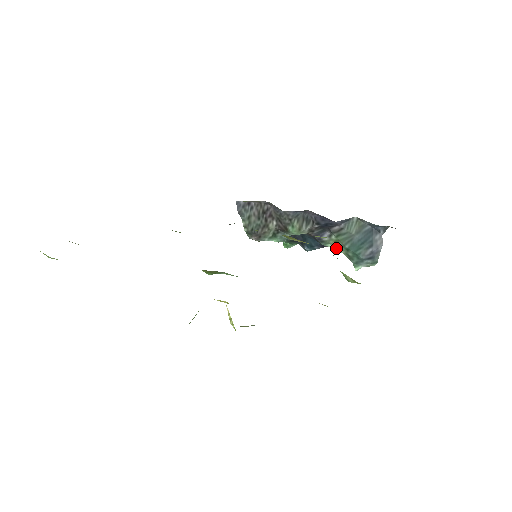
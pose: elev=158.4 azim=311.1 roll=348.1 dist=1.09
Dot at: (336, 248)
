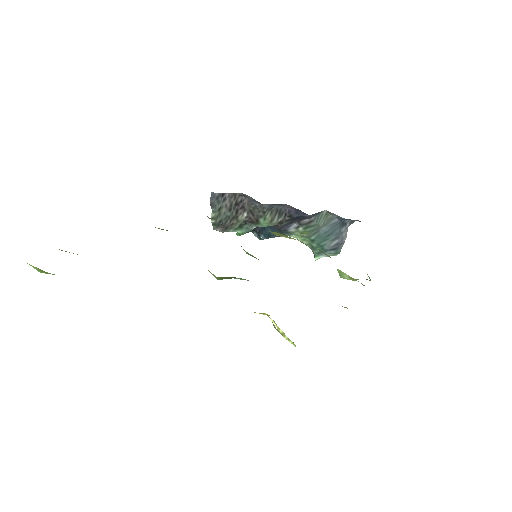
Dot at: (299, 239)
